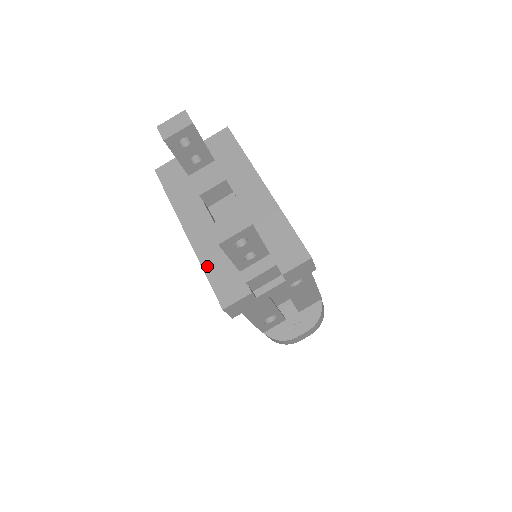
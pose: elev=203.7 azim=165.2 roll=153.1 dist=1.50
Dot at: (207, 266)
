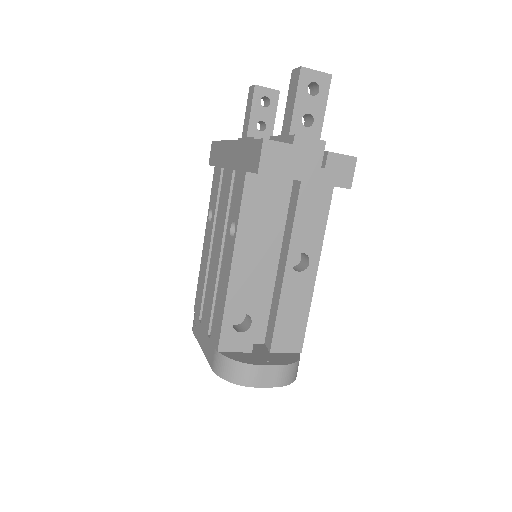
Dot at: occluded
